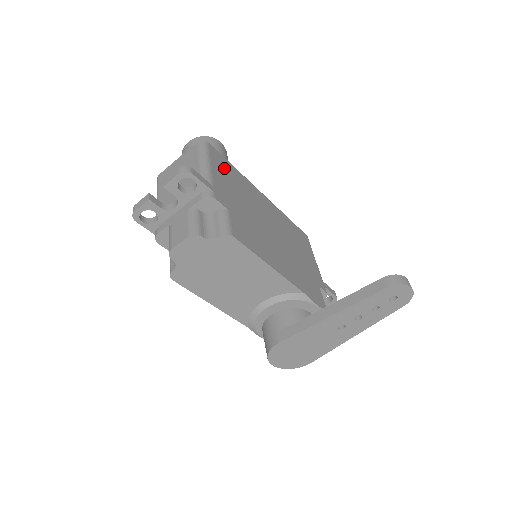
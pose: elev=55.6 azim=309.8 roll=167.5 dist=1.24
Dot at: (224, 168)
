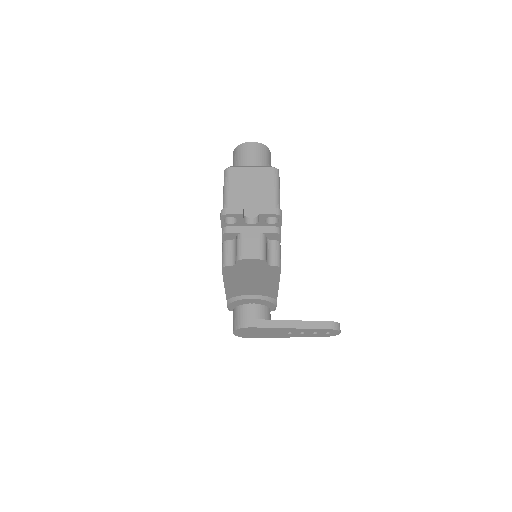
Dot at: occluded
